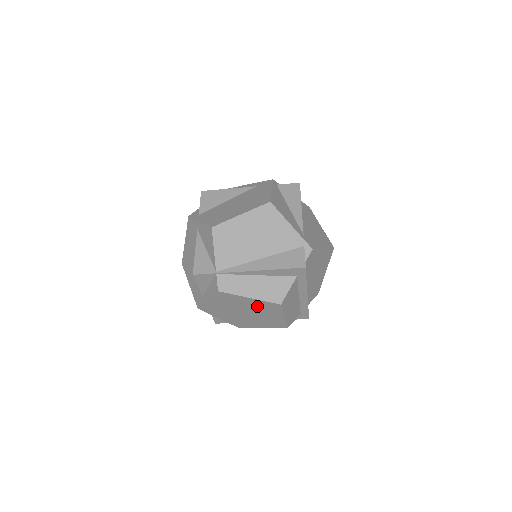
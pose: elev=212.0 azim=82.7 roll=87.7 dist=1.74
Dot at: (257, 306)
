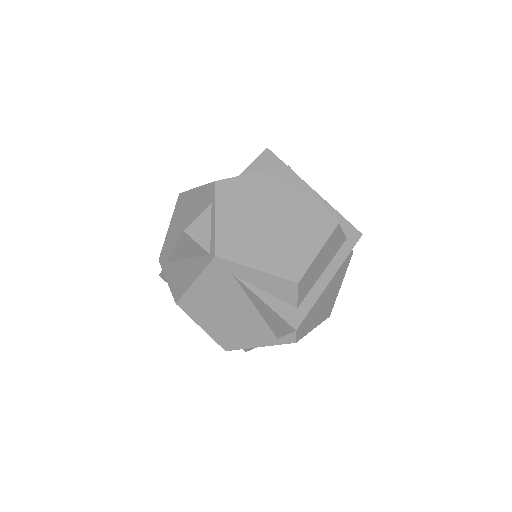
Dot at: (305, 213)
